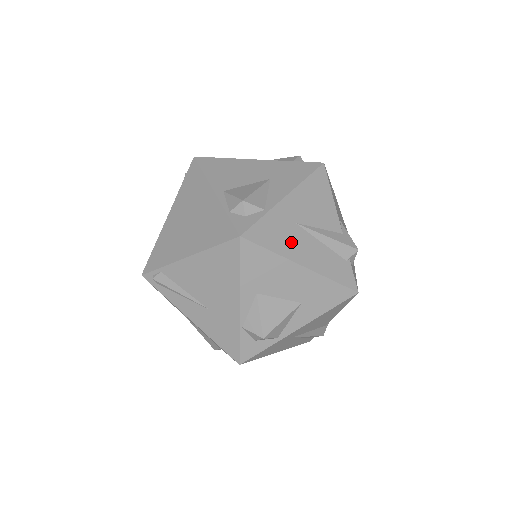
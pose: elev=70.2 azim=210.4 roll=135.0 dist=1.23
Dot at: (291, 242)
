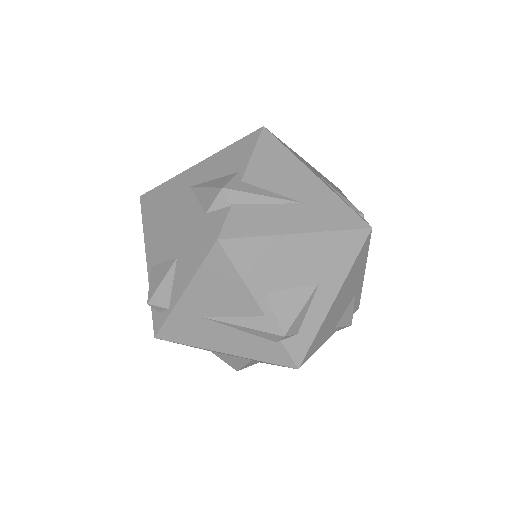
Dot at: (204, 335)
